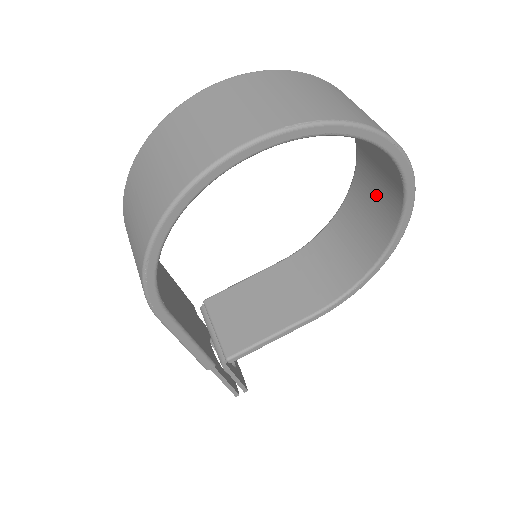
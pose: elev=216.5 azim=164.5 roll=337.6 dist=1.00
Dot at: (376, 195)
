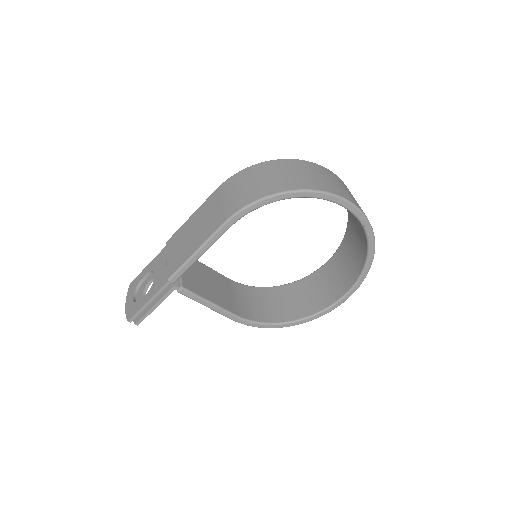
Dot at: (314, 293)
